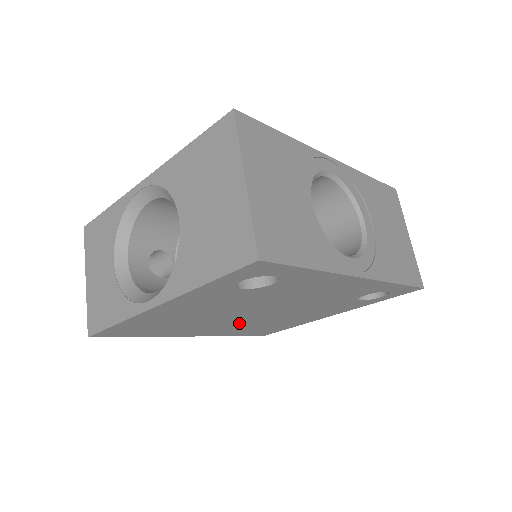
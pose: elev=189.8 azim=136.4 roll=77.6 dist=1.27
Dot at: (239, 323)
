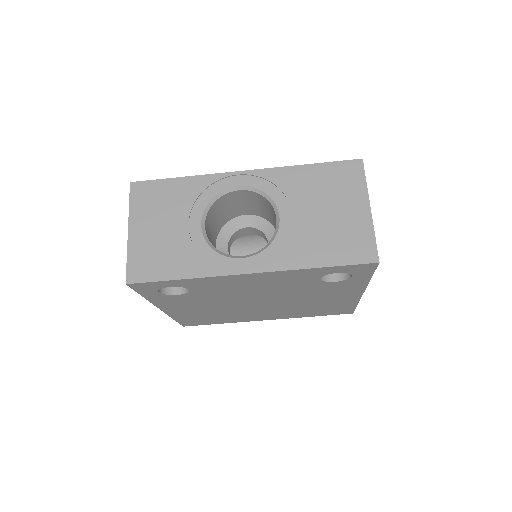
Dot at: (274, 309)
